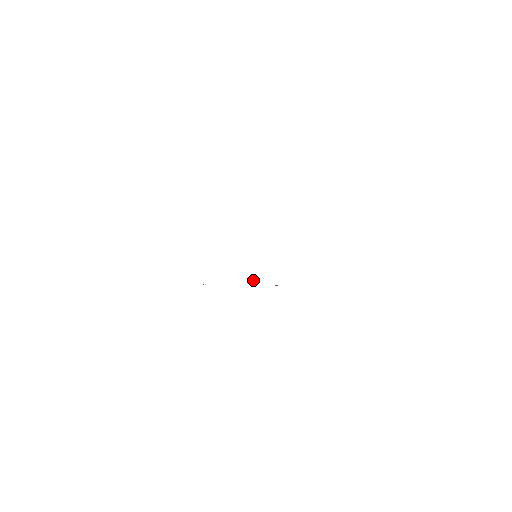
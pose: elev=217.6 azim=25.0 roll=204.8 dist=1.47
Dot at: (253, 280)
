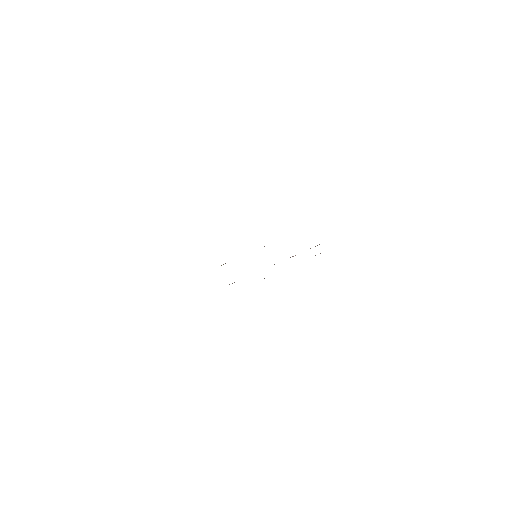
Dot at: (293, 256)
